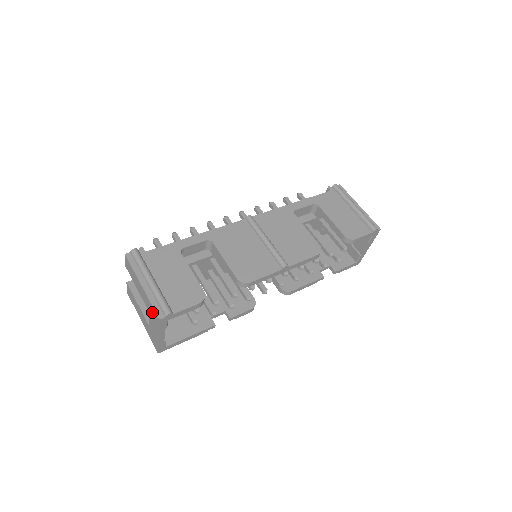
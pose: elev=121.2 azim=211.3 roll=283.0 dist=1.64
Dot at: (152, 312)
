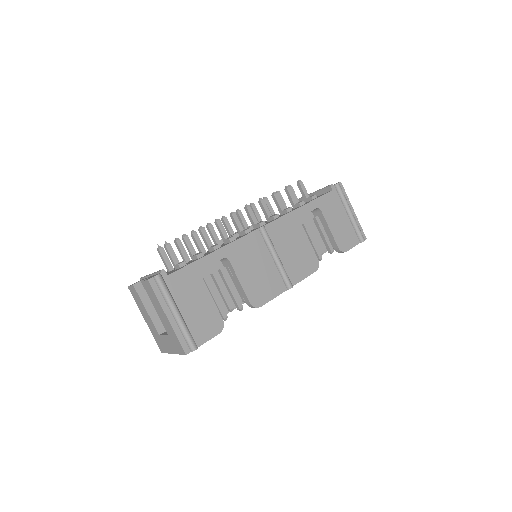
Dot at: (175, 341)
